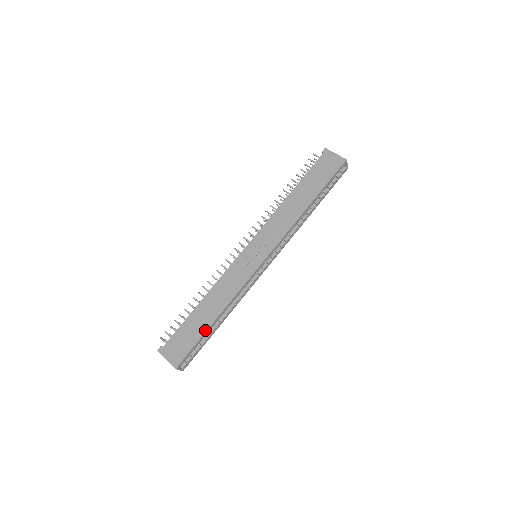
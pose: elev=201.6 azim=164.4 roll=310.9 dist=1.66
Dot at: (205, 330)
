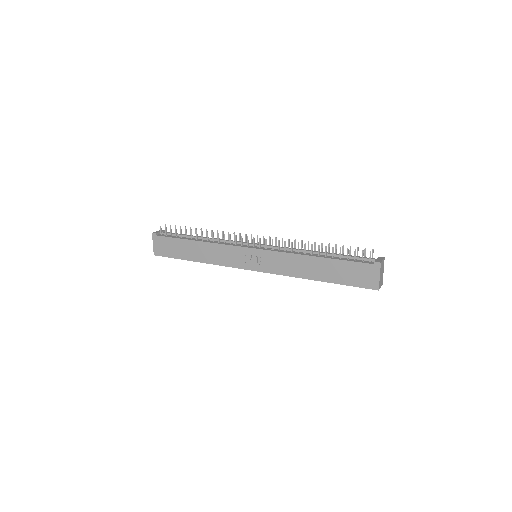
Dot at: (185, 259)
